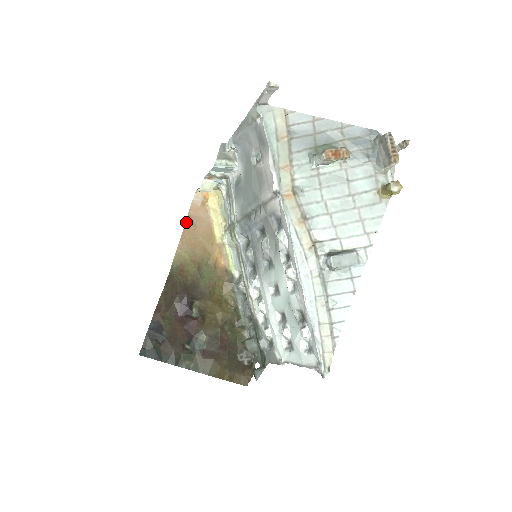
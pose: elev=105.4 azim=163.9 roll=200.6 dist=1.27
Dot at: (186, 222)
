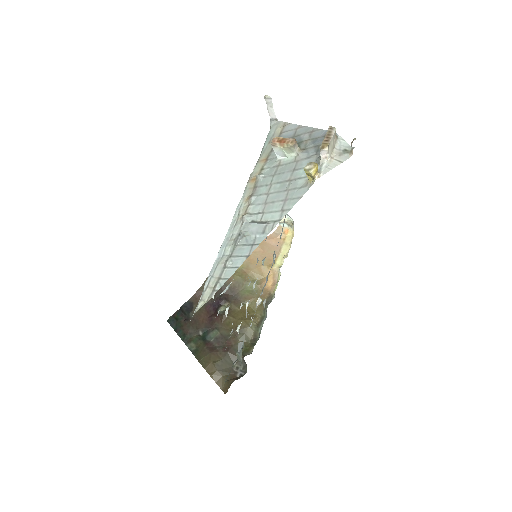
Dot at: occluded
